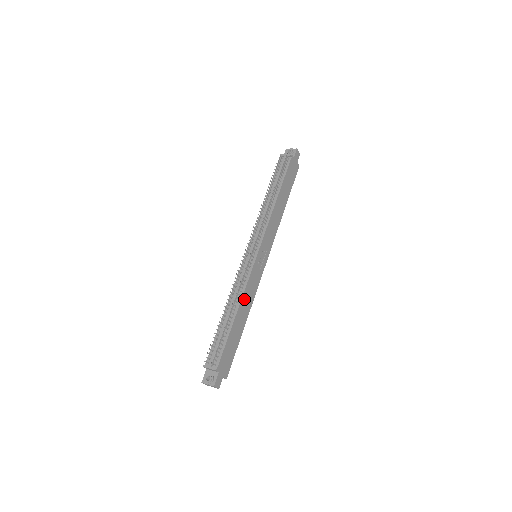
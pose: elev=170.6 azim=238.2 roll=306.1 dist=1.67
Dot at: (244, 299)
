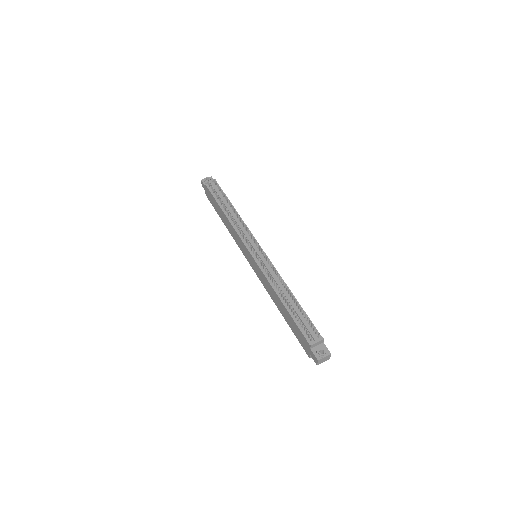
Dot at: occluded
